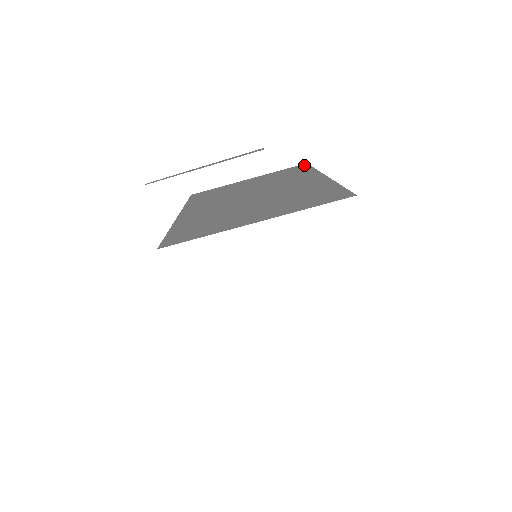
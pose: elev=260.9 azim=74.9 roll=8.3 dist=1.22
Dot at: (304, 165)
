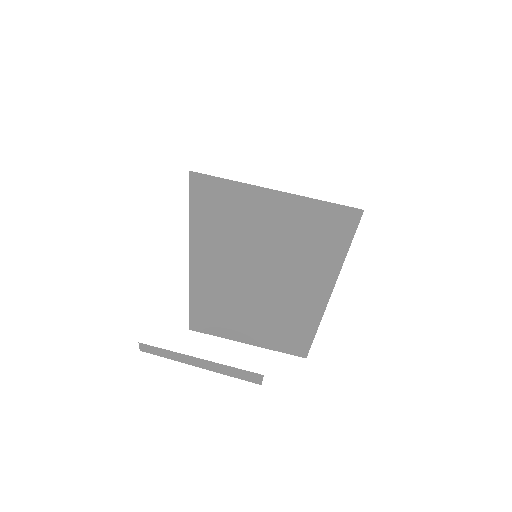
Dot at: occluded
